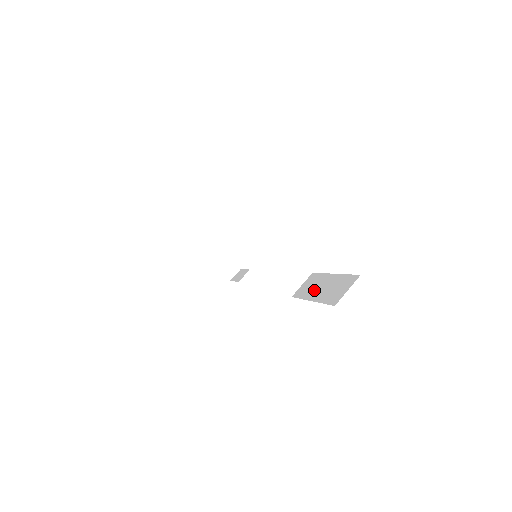
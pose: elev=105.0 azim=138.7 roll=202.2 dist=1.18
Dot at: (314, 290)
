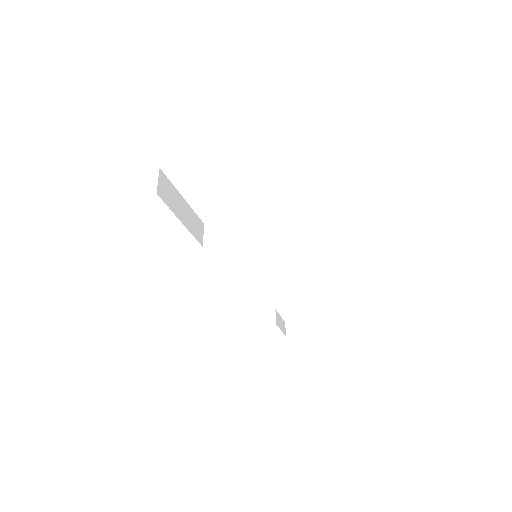
Dot at: occluded
